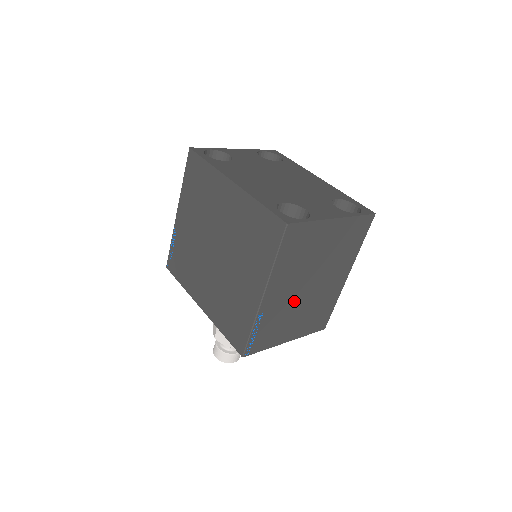
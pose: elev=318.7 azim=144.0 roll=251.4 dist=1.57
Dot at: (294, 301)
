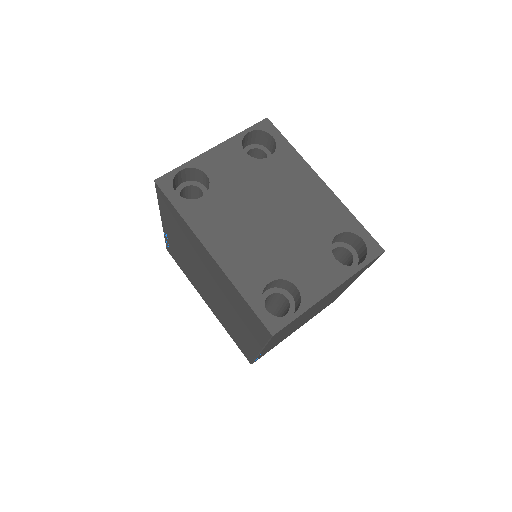
Dot at: (295, 327)
